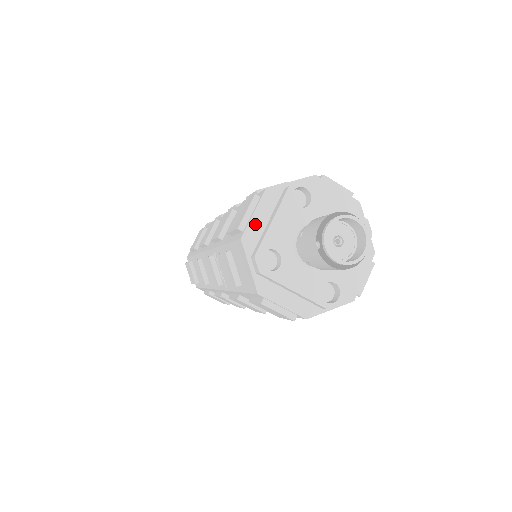
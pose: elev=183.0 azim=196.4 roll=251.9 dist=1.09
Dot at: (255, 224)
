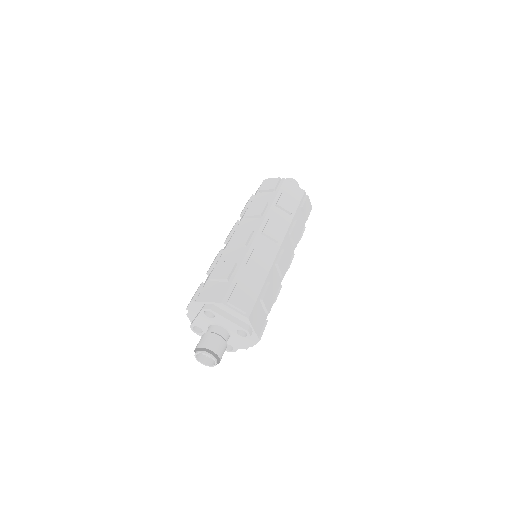
Dot at: (192, 312)
